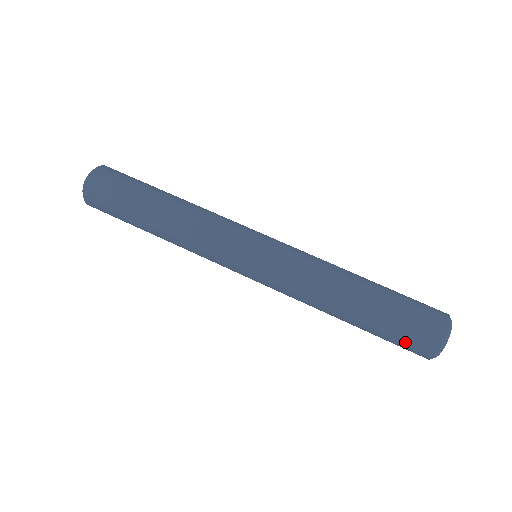
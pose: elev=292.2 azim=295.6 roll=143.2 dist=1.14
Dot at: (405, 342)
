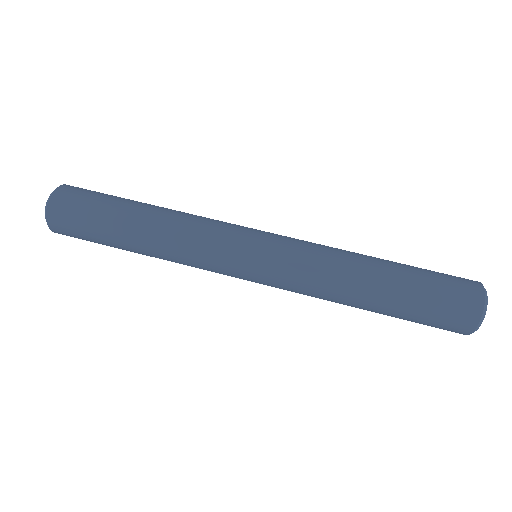
Dot at: (436, 326)
